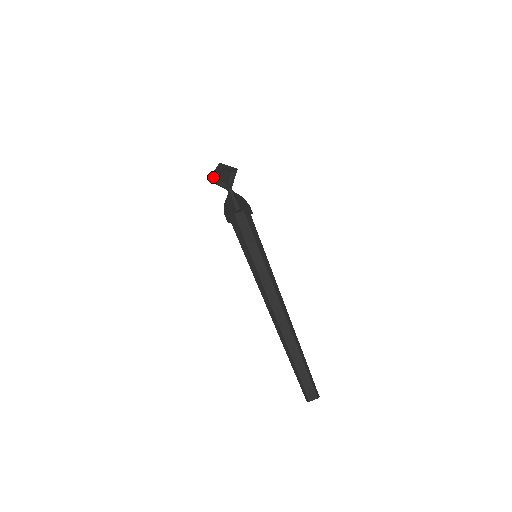
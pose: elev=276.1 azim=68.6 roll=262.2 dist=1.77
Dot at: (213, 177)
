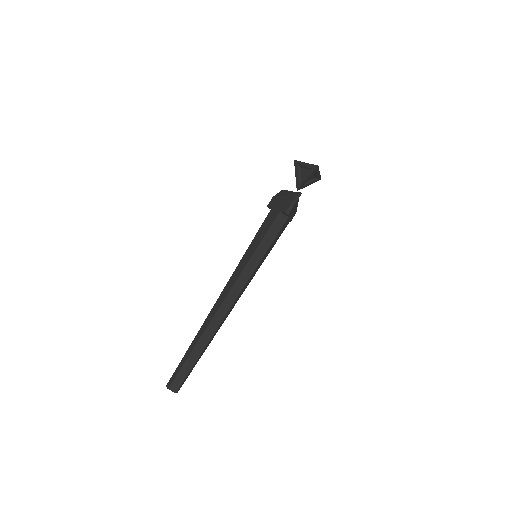
Dot at: (300, 164)
